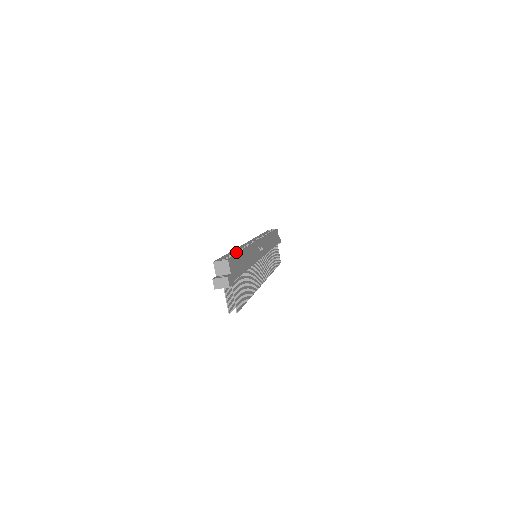
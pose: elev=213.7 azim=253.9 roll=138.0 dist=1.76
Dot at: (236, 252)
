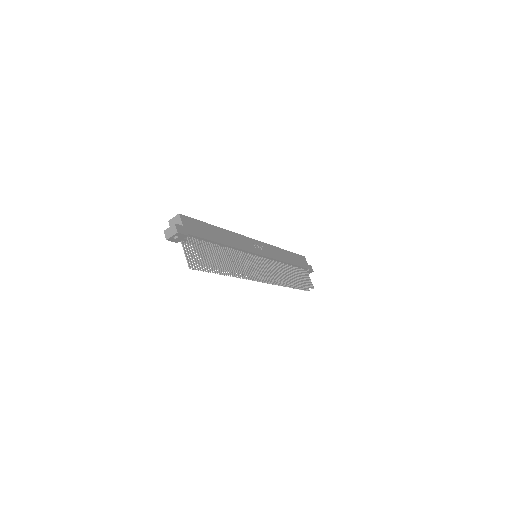
Dot at: occluded
